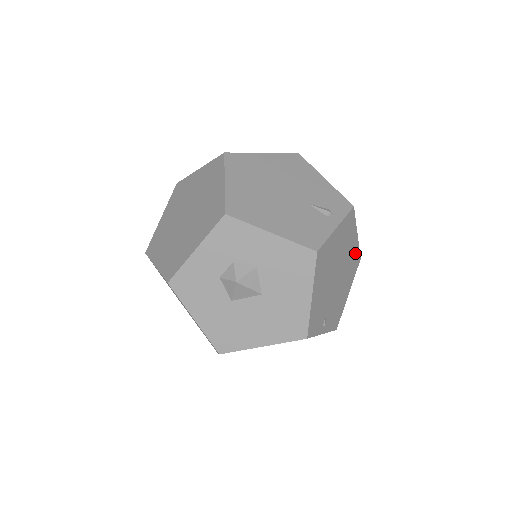
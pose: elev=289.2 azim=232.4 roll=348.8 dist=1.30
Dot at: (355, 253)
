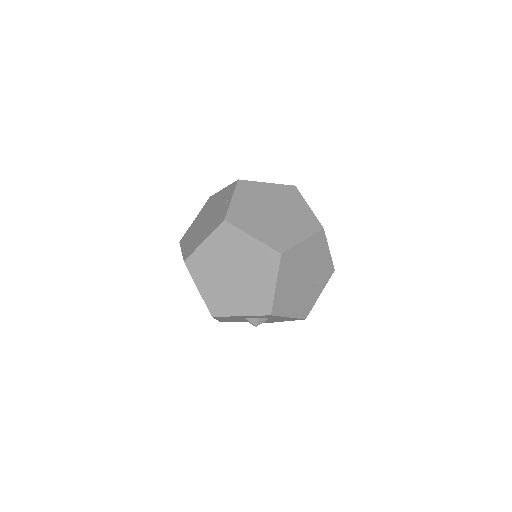
Dot at: occluded
